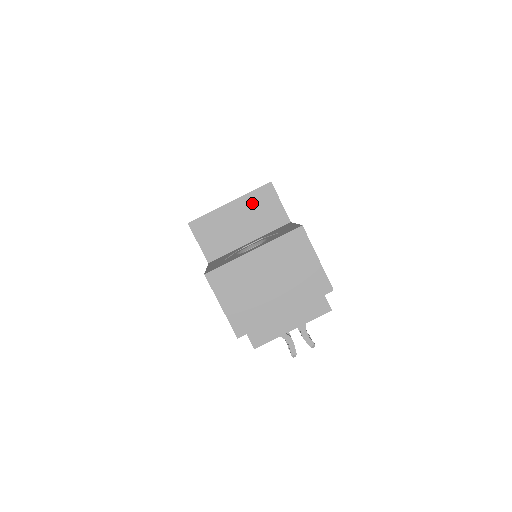
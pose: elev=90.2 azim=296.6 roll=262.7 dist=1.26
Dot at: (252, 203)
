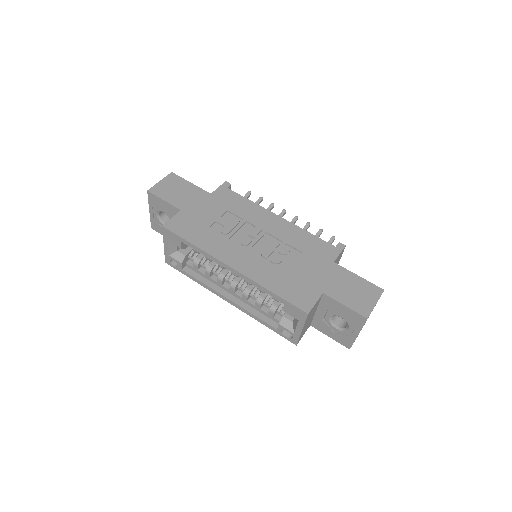
Dot at: (308, 319)
